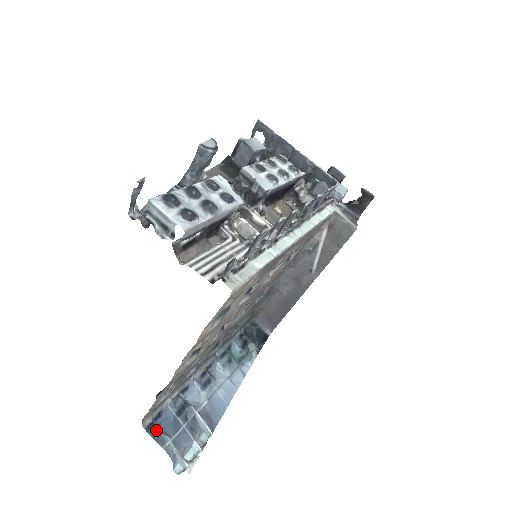
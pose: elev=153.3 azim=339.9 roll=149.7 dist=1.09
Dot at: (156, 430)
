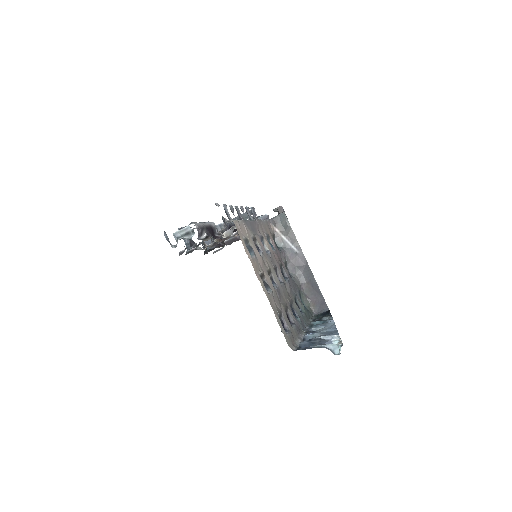
Dot at: (303, 348)
